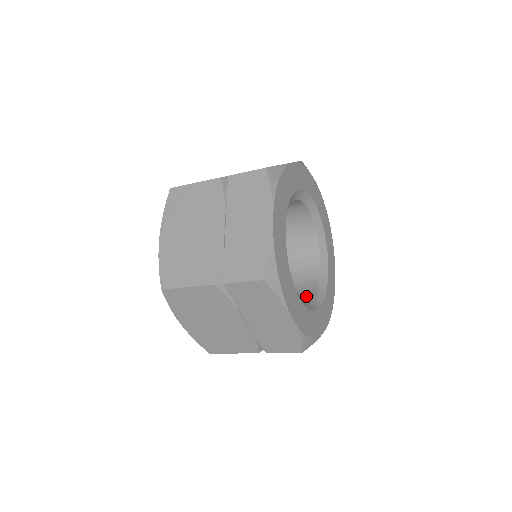
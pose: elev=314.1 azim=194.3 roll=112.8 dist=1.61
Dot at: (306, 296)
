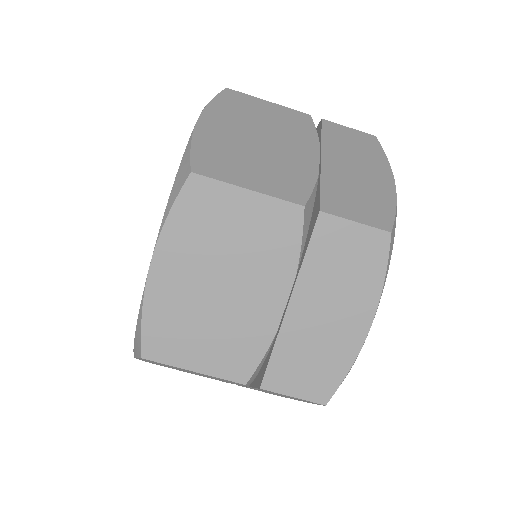
Dot at: occluded
